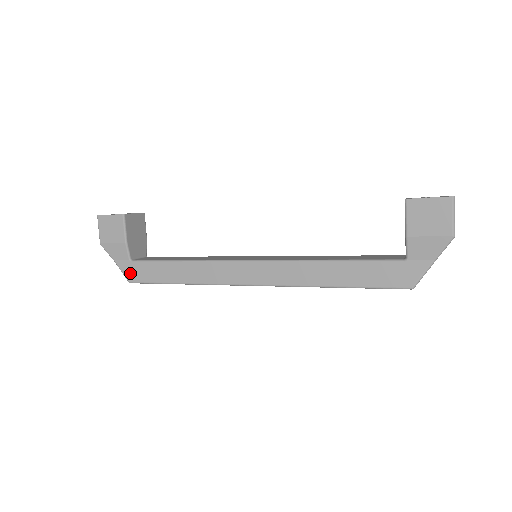
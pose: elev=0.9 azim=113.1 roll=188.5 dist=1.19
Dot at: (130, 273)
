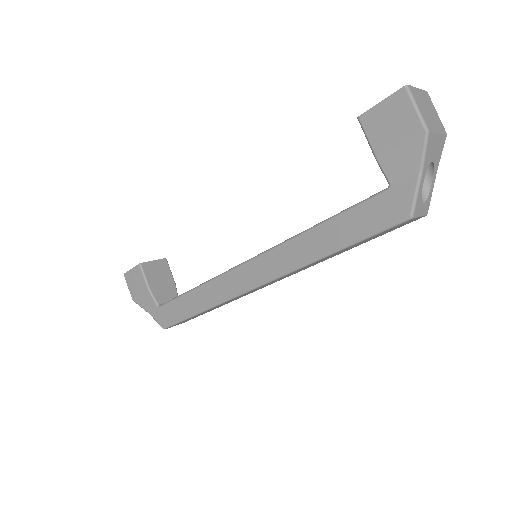
Dot at: (161, 319)
